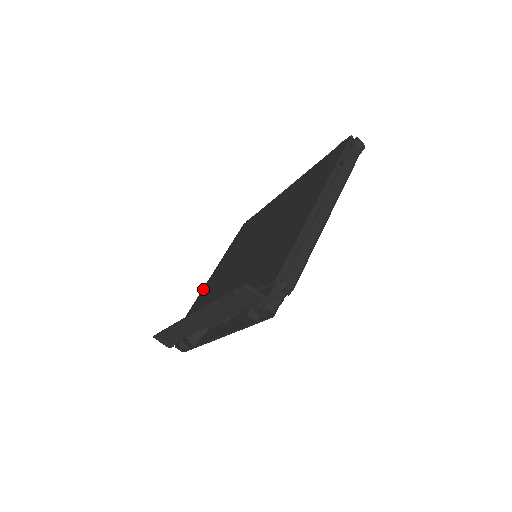
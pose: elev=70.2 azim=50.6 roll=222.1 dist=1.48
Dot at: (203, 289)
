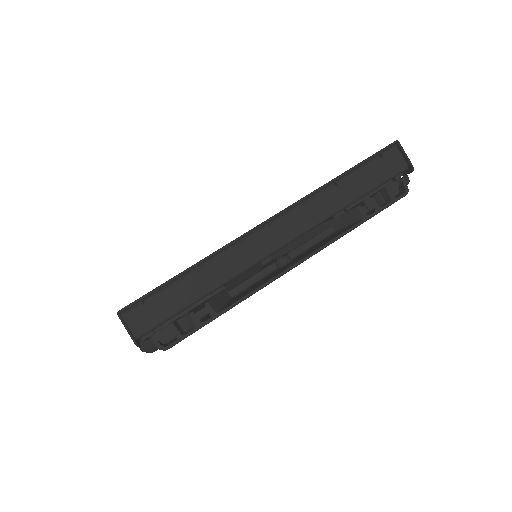
Dot at: occluded
